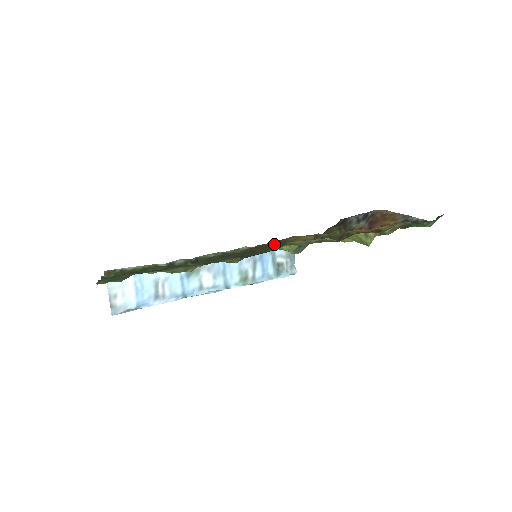
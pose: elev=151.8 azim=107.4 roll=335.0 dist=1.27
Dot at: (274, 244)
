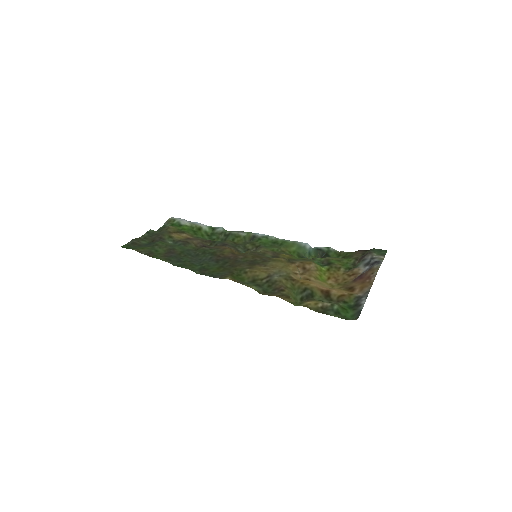
Dot at: (236, 267)
